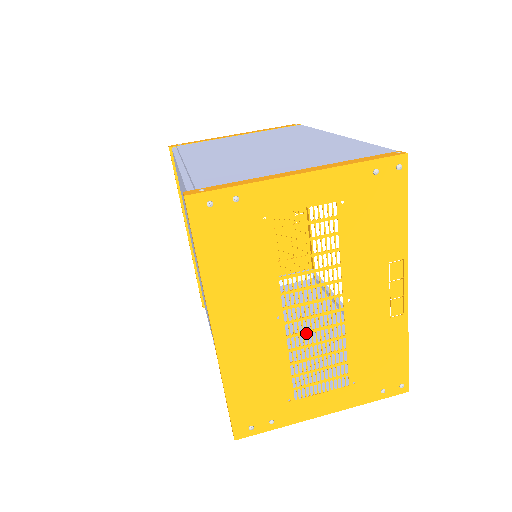
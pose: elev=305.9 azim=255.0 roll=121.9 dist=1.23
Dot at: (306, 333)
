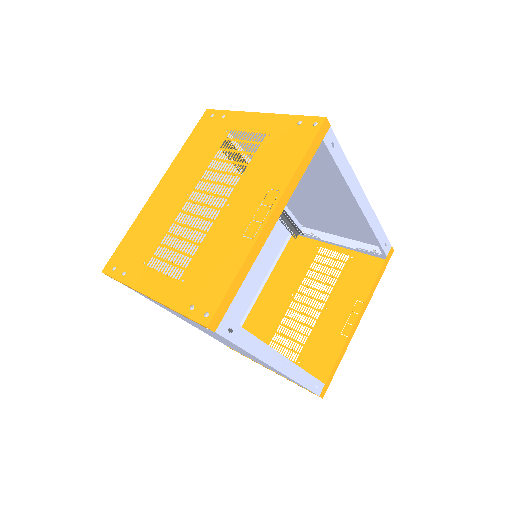
Dot at: (191, 215)
